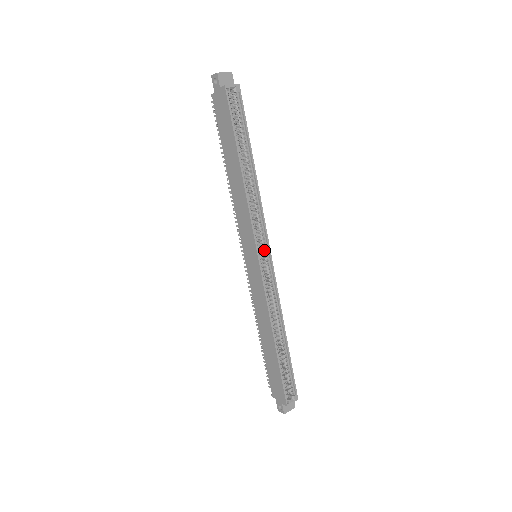
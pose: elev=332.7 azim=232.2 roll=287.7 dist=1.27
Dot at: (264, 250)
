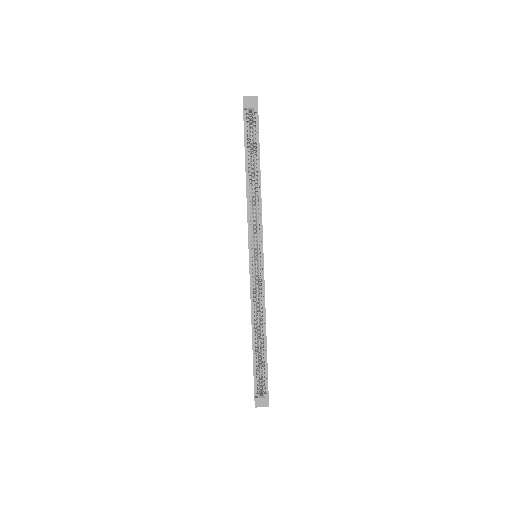
Dot at: (258, 251)
